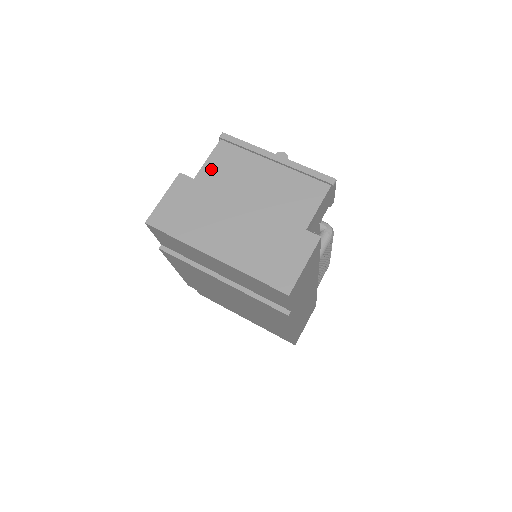
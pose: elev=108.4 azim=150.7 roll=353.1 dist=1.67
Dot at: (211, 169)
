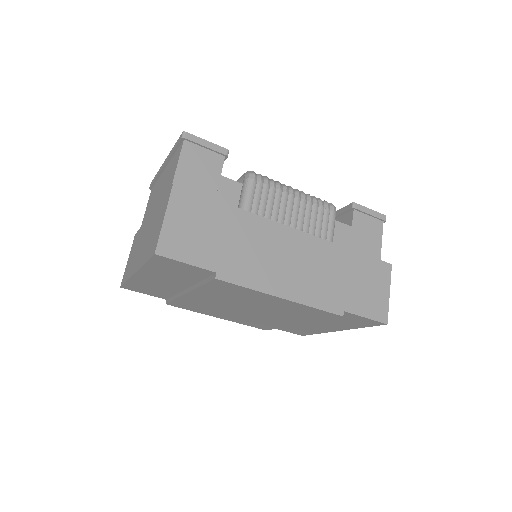
Dot at: occluded
